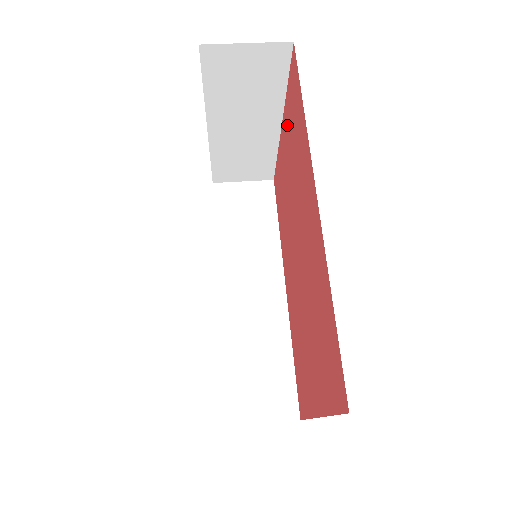
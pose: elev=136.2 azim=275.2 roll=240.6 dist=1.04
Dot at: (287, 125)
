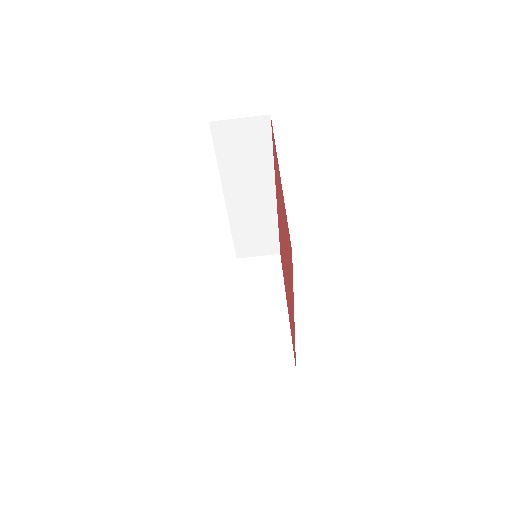
Dot at: (284, 211)
